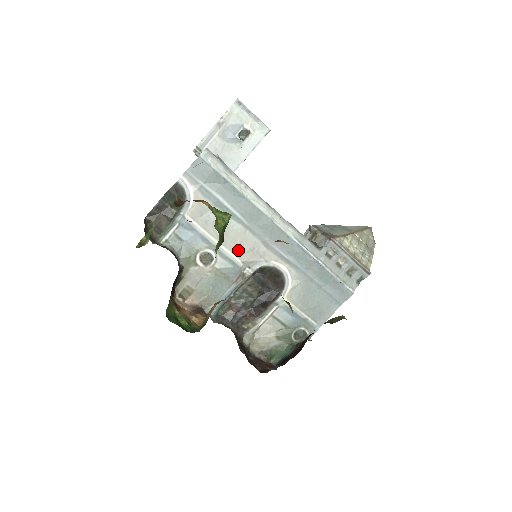
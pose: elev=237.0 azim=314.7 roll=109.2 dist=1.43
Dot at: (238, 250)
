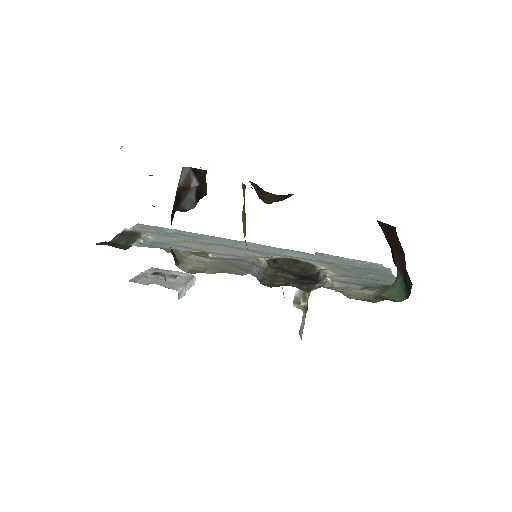
Dot at: (231, 254)
